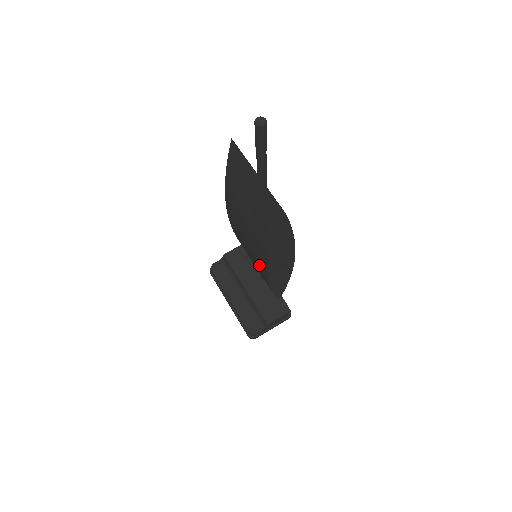
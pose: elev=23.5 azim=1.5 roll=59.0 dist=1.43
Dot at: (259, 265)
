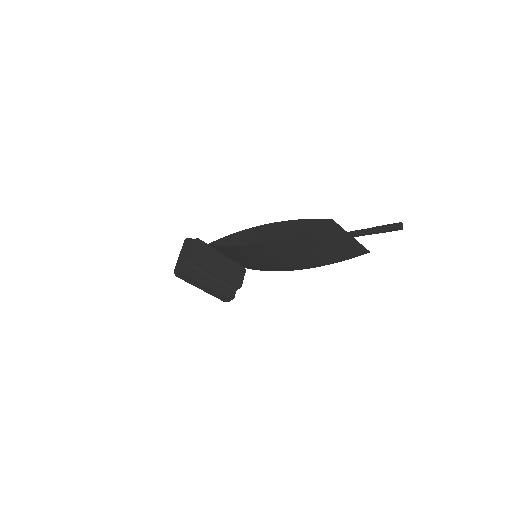
Dot at: (279, 266)
